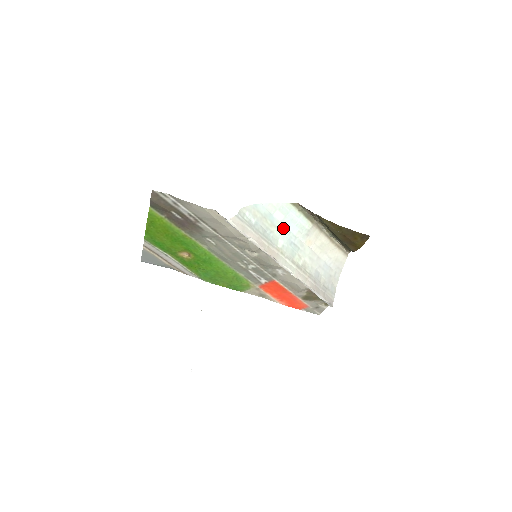
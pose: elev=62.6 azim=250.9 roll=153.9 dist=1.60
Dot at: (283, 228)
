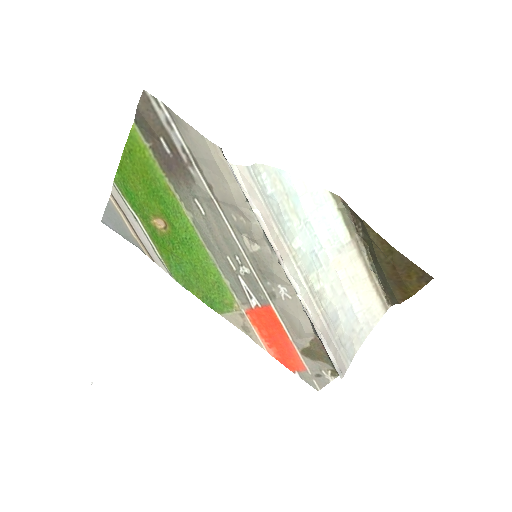
Dot at: (308, 224)
